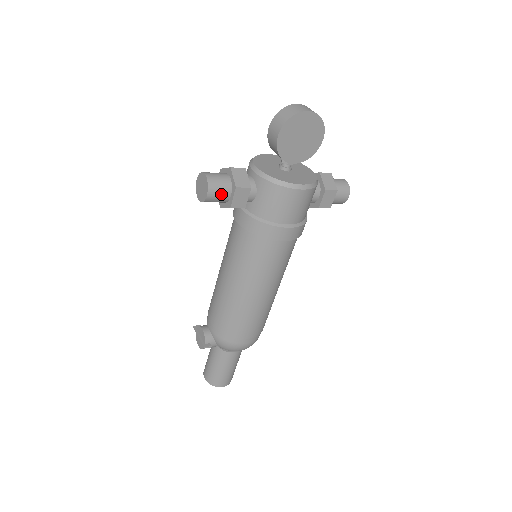
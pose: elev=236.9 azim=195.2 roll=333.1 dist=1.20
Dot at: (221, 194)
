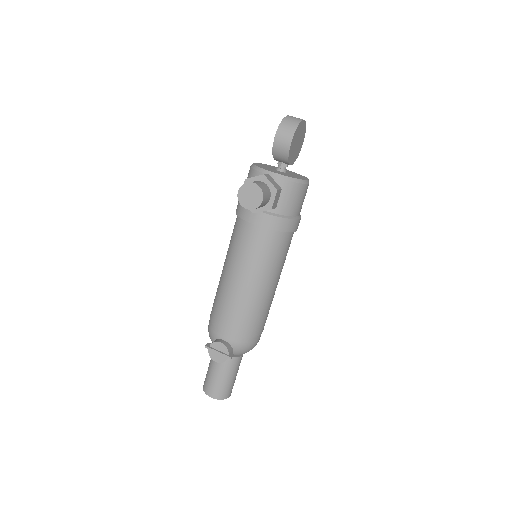
Dot at: (267, 198)
